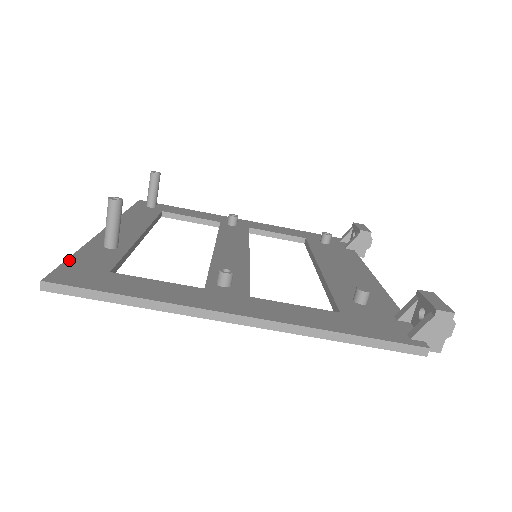
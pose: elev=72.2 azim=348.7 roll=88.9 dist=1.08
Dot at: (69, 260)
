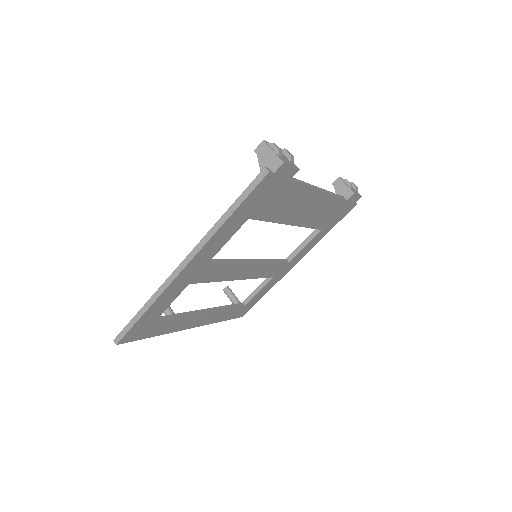
Dot at: occluded
